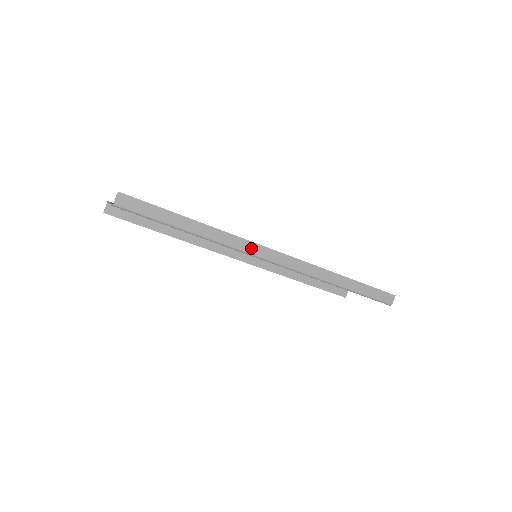
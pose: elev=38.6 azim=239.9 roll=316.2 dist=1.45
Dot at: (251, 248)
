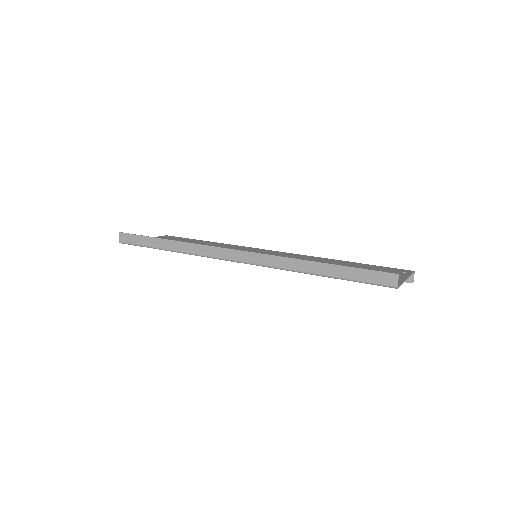
Dot at: (213, 252)
